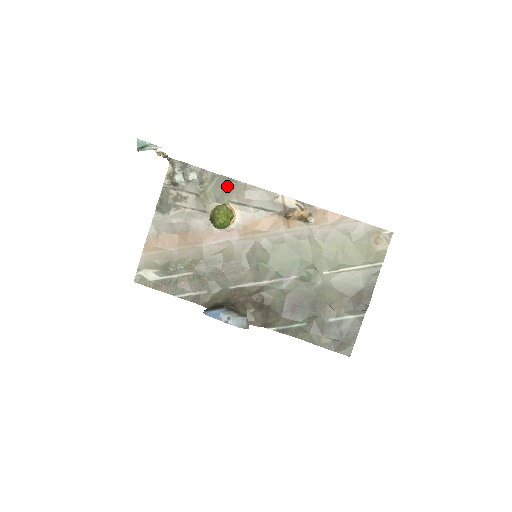
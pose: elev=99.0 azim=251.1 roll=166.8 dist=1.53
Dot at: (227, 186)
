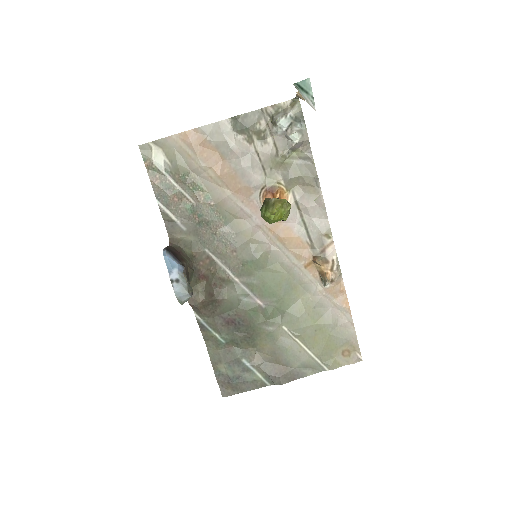
Dot at: (307, 179)
